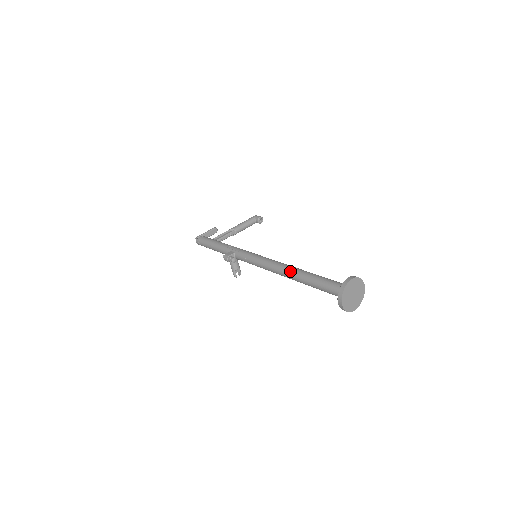
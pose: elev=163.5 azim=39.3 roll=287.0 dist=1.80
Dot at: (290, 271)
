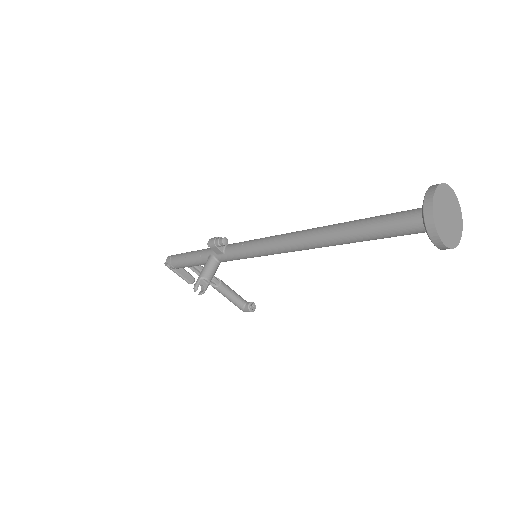
Dot at: occluded
